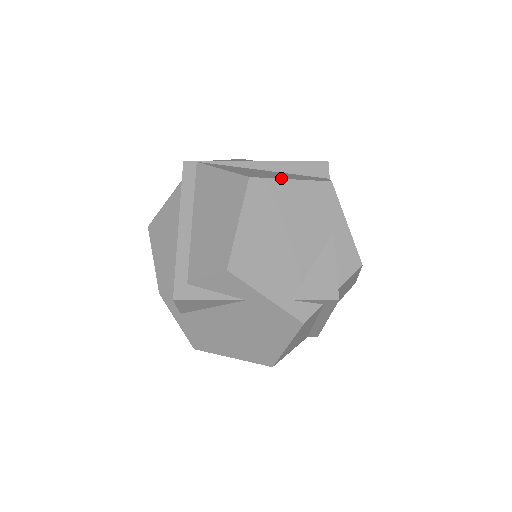
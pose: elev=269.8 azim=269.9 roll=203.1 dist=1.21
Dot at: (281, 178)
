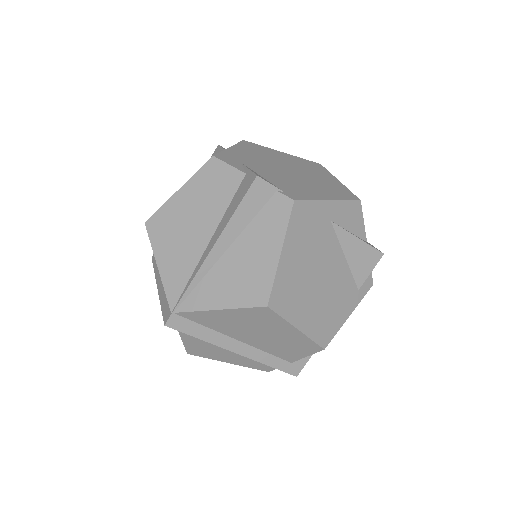
Dot at: (276, 266)
